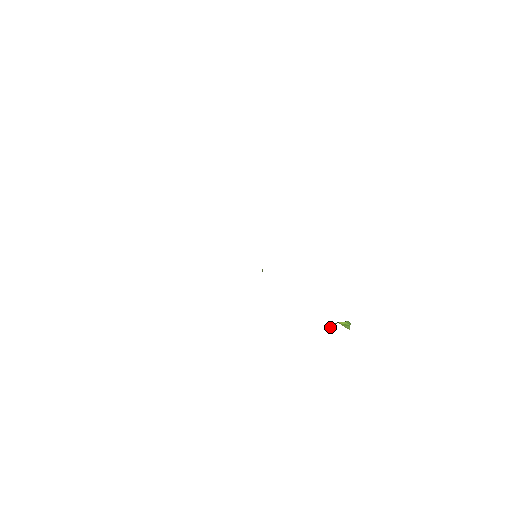
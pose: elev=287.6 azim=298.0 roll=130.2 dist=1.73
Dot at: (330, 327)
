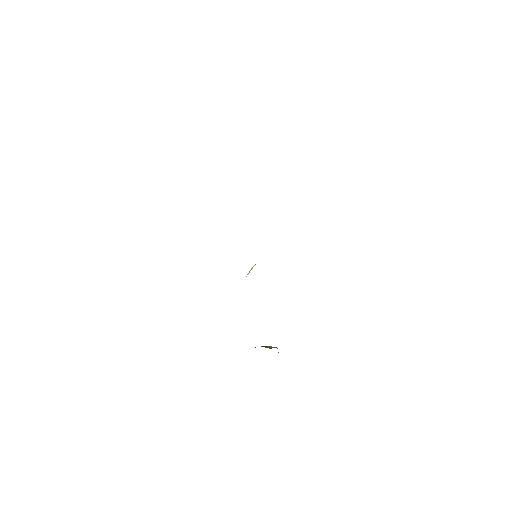
Dot at: (270, 348)
